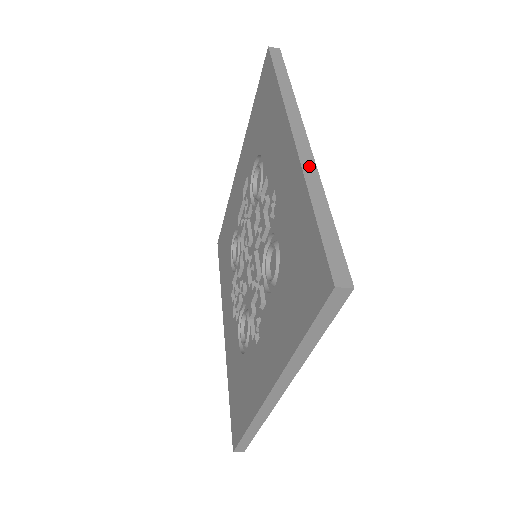
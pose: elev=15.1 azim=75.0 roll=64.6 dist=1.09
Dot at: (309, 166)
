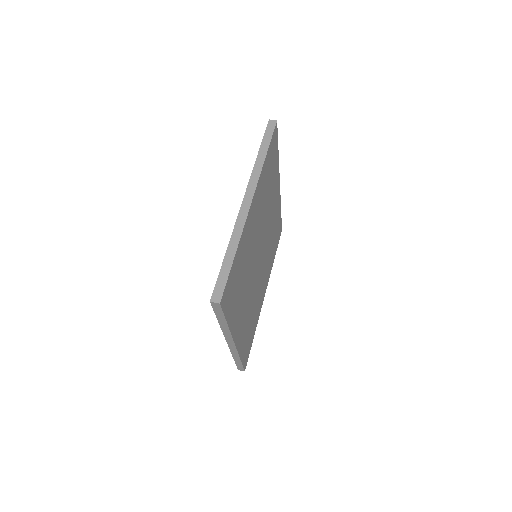
Dot at: (234, 352)
